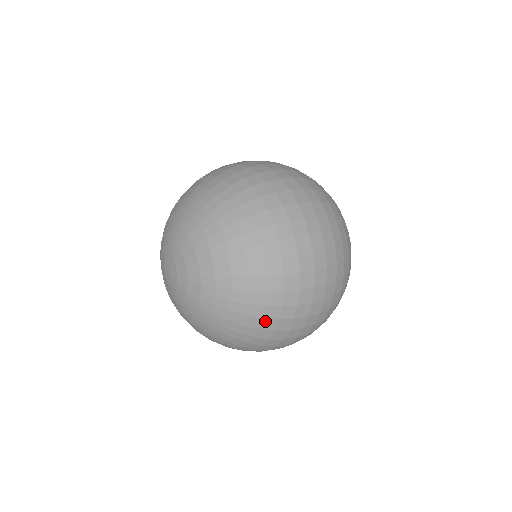
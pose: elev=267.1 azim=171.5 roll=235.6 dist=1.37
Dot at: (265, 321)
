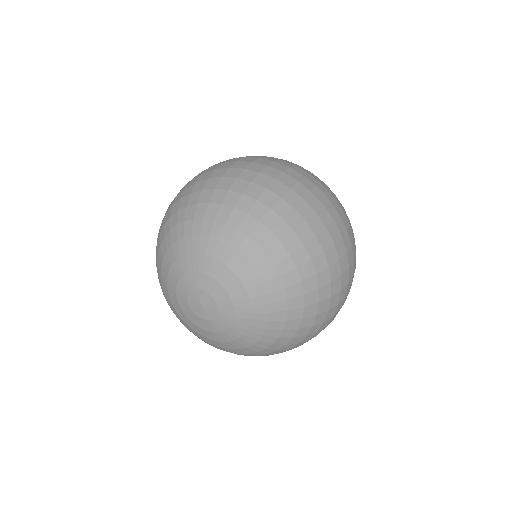
Dot at: (319, 276)
